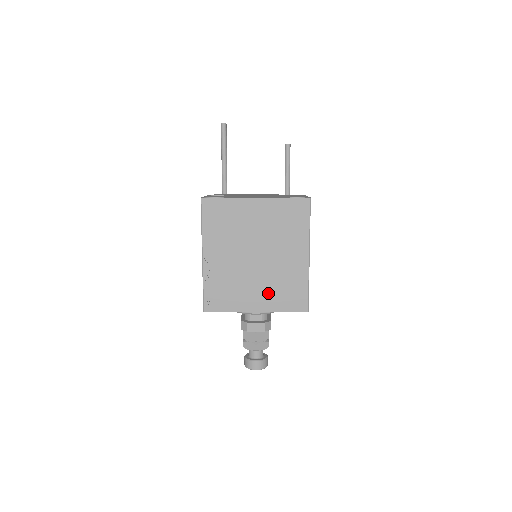
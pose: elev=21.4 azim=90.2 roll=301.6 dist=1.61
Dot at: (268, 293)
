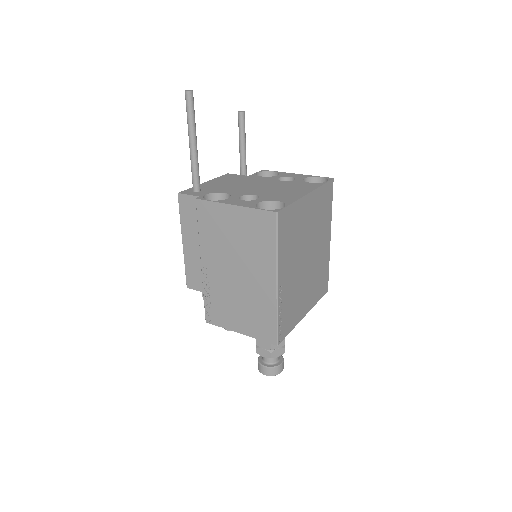
Dot at: (312, 291)
